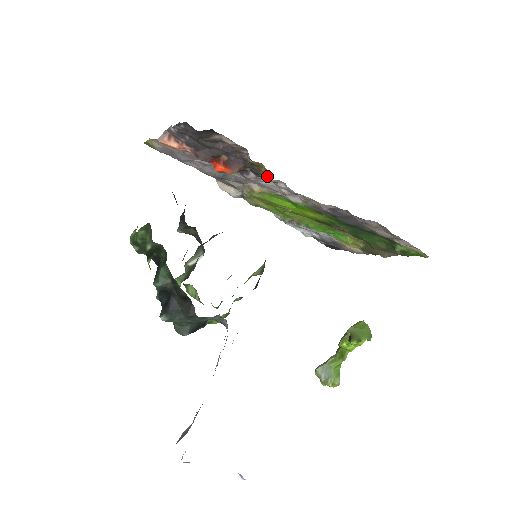
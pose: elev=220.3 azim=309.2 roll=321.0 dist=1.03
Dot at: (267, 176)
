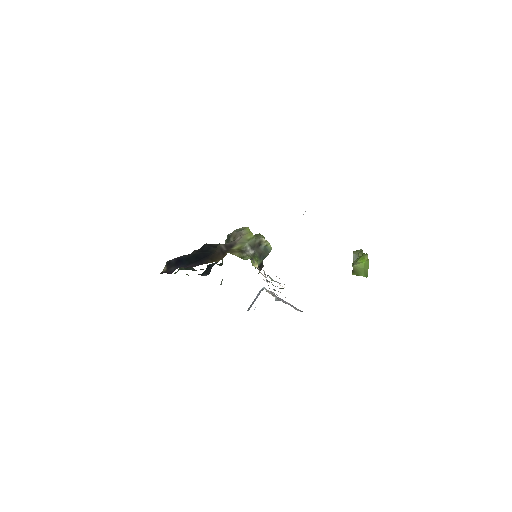
Dot at: occluded
